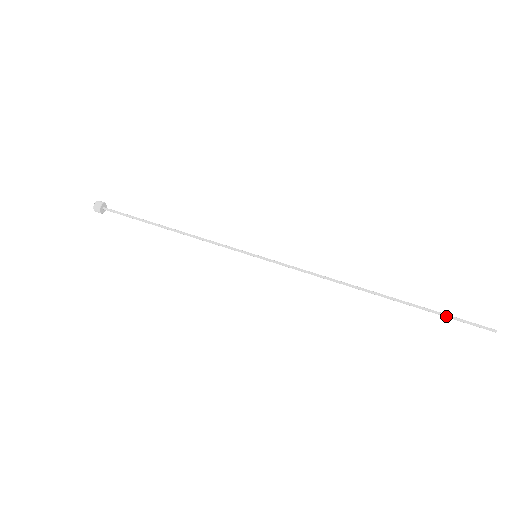
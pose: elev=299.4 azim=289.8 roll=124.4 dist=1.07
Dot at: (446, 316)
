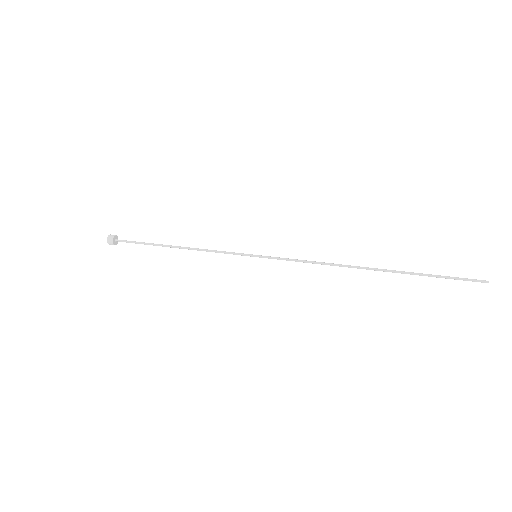
Dot at: (439, 276)
